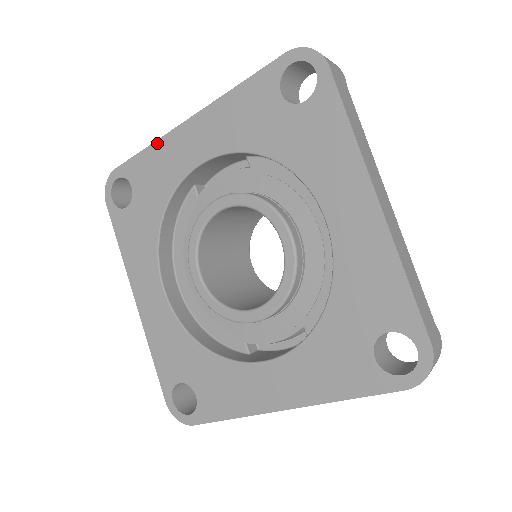
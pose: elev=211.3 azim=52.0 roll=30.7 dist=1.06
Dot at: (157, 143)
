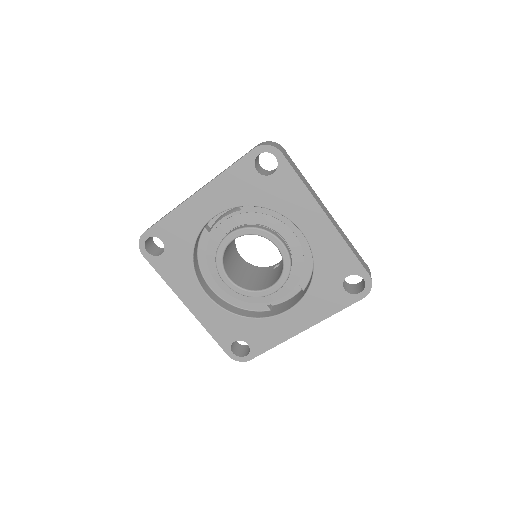
Dot at: (175, 211)
